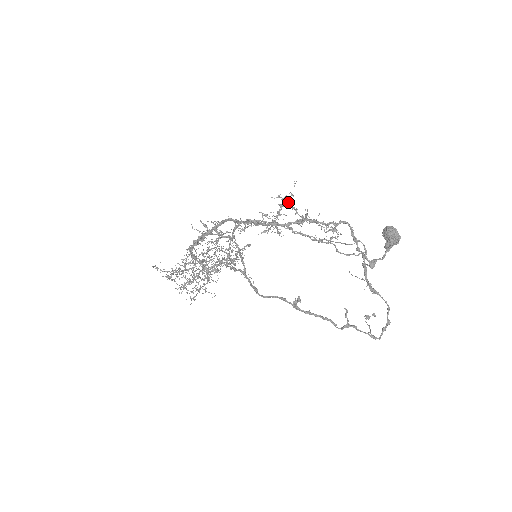
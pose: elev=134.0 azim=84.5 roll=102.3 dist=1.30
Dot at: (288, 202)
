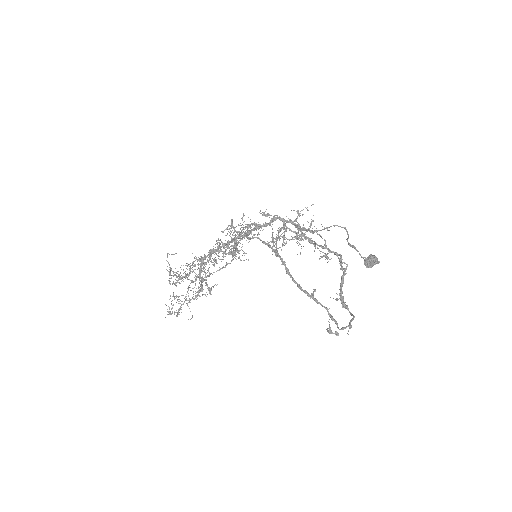
Dot at: (302, 215)
